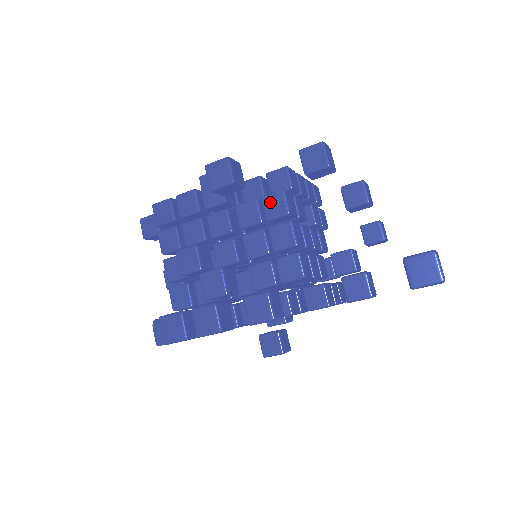
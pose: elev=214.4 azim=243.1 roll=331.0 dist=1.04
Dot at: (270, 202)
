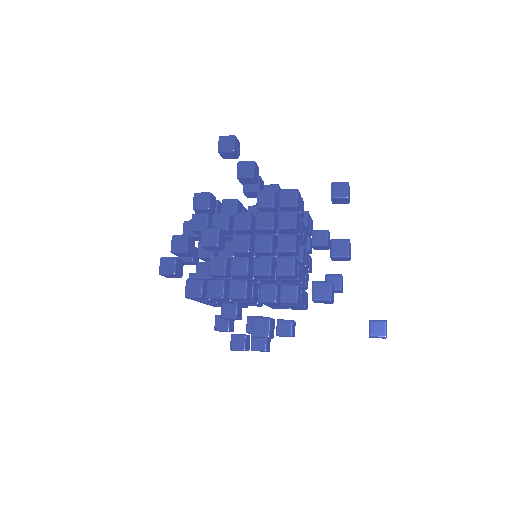
Dot at: (287, 304)
